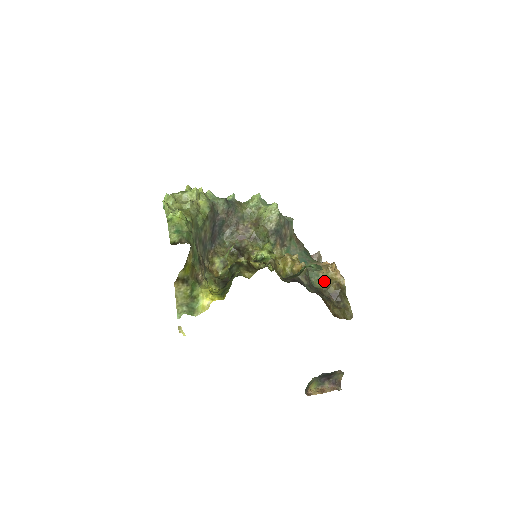
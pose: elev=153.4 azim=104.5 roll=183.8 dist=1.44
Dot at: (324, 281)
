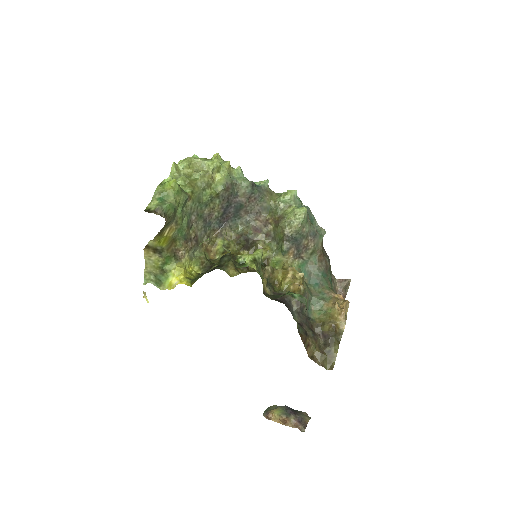
Dot at: (324, 315)
